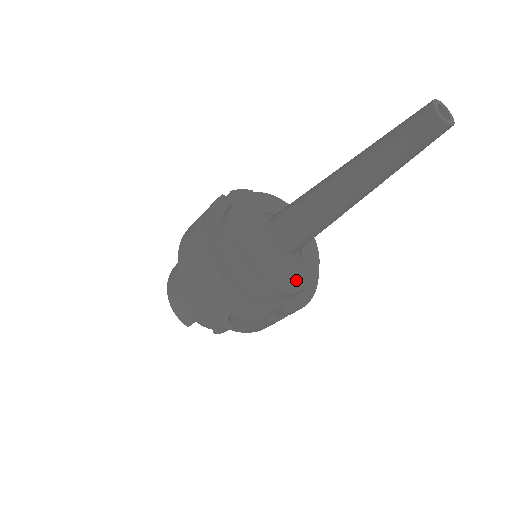
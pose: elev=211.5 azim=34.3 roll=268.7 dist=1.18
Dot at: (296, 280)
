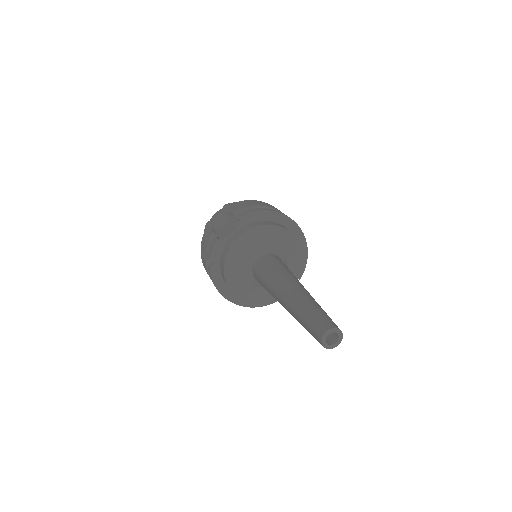
Dot at: (294, 270)
